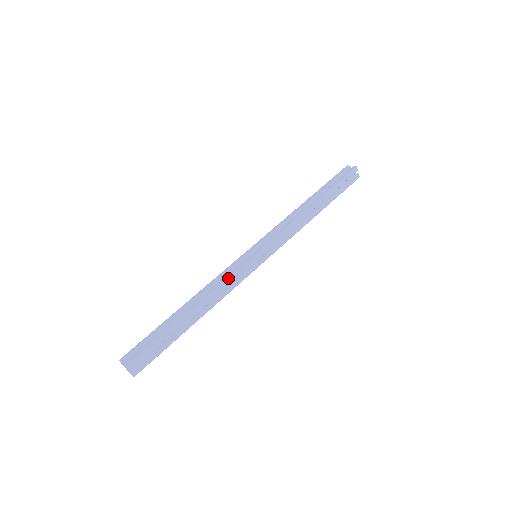
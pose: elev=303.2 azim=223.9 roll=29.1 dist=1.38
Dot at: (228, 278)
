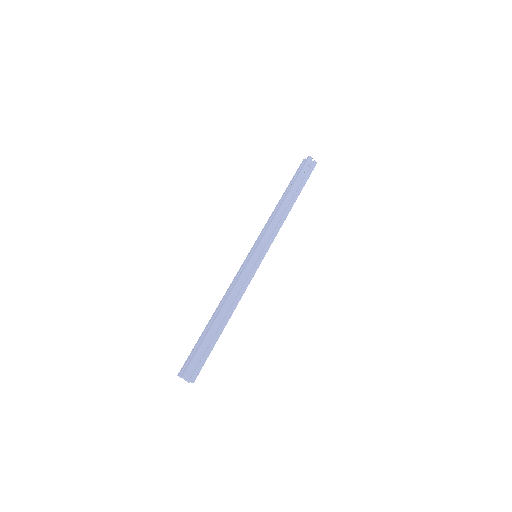
Dot at: (238, 280)
